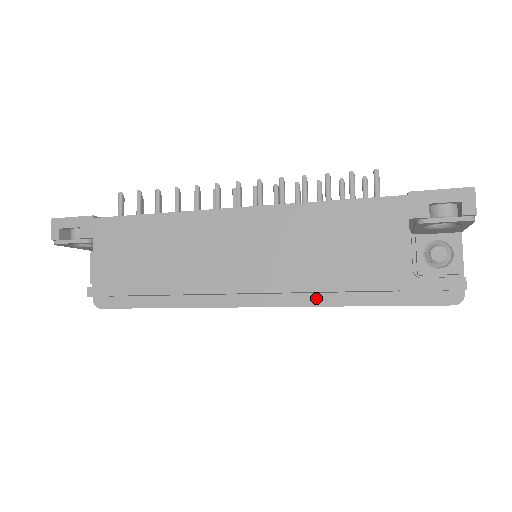
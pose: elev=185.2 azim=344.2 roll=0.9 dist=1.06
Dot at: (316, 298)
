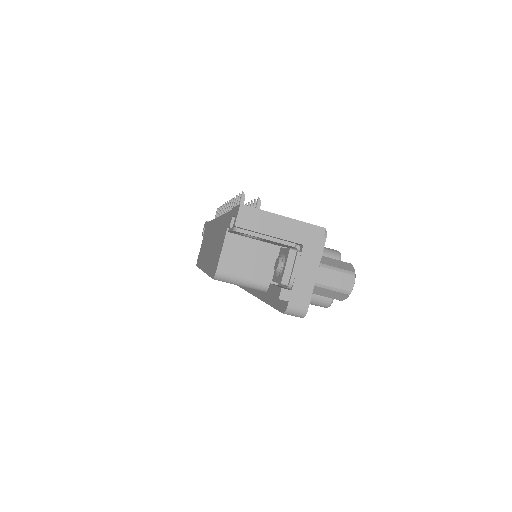
Dot at: (259, 291)
